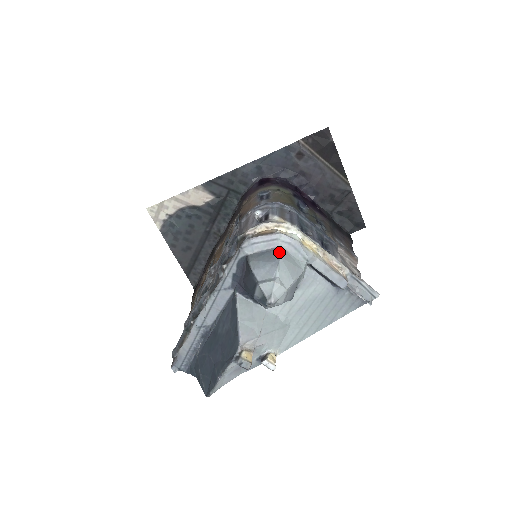
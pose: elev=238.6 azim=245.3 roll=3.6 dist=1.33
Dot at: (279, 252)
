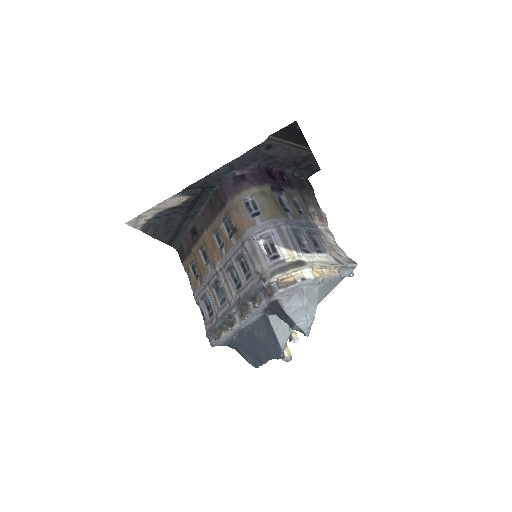
Dot at: (304, 295)
